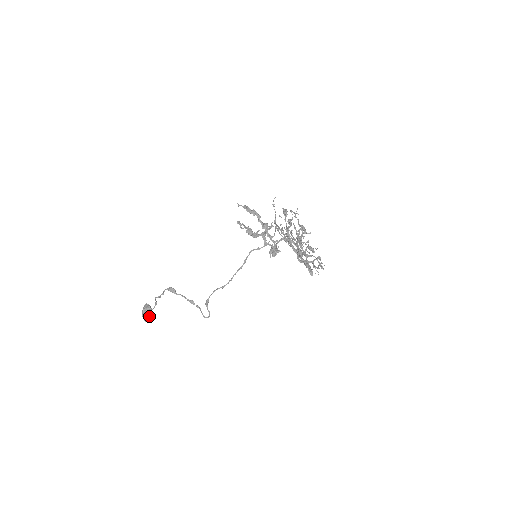
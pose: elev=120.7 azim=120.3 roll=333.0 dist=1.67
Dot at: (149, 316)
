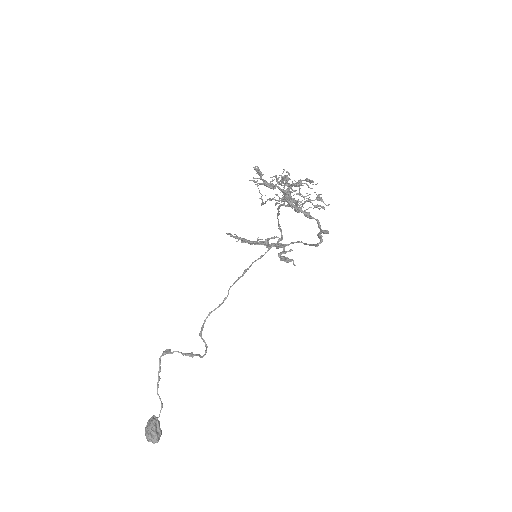
Dot at: (152, 428)
